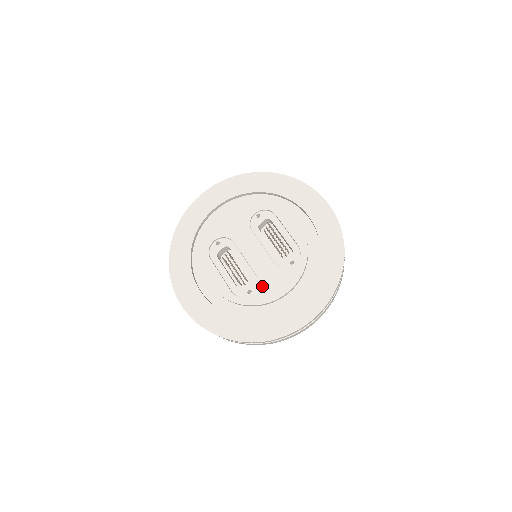
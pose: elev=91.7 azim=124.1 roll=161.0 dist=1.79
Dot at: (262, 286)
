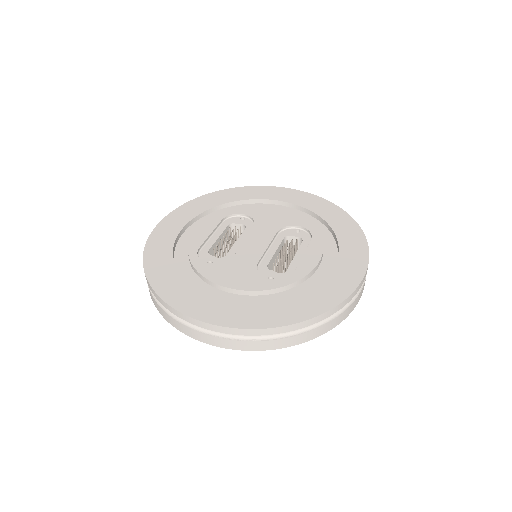
Dot at: (224, 266)
